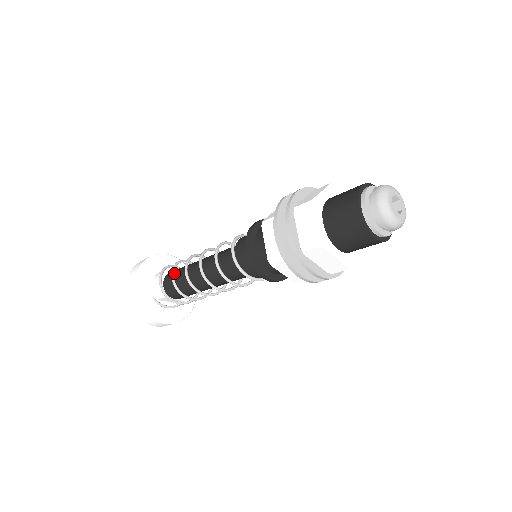
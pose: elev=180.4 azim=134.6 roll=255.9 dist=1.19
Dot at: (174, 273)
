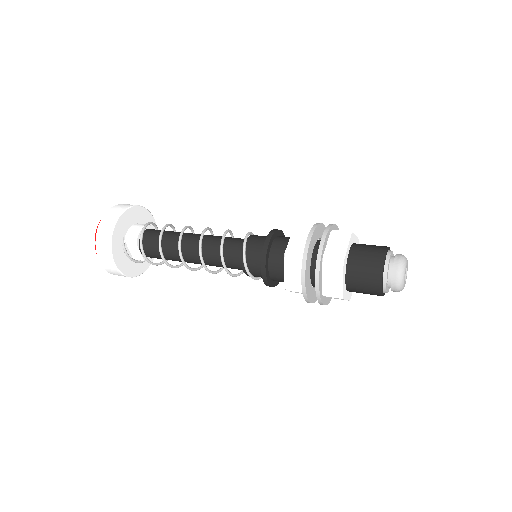
Dot at: occluded
